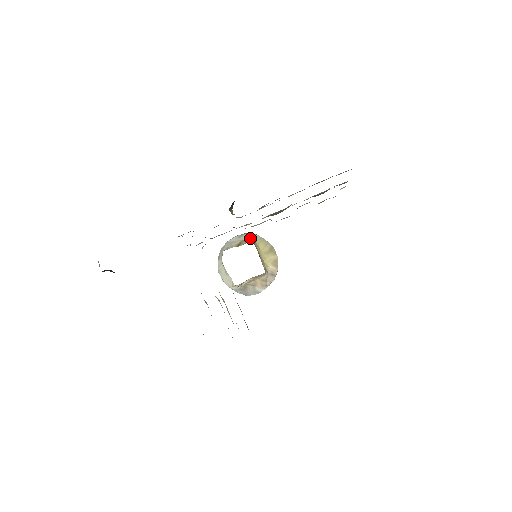
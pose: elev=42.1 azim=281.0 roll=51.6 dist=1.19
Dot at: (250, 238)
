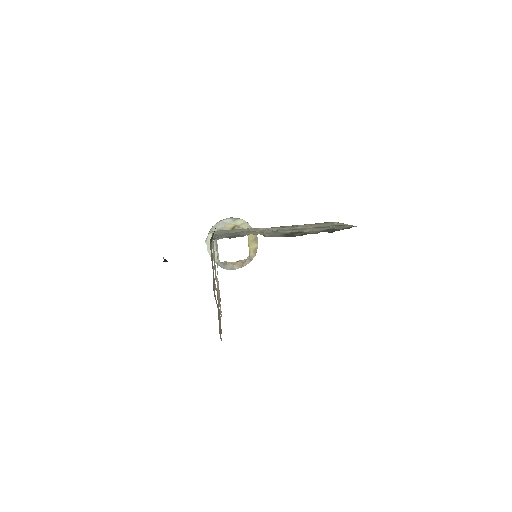
Dot at: (242, 225)
